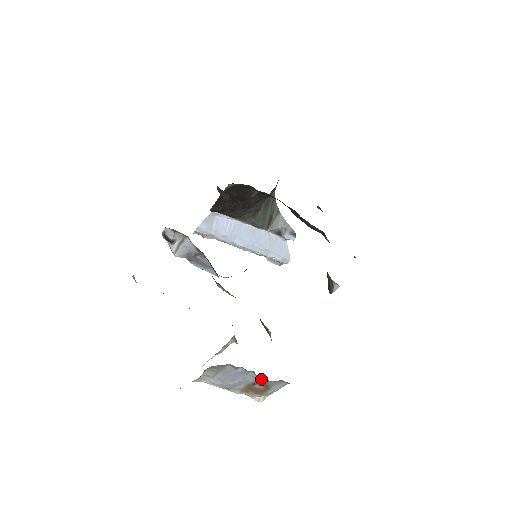
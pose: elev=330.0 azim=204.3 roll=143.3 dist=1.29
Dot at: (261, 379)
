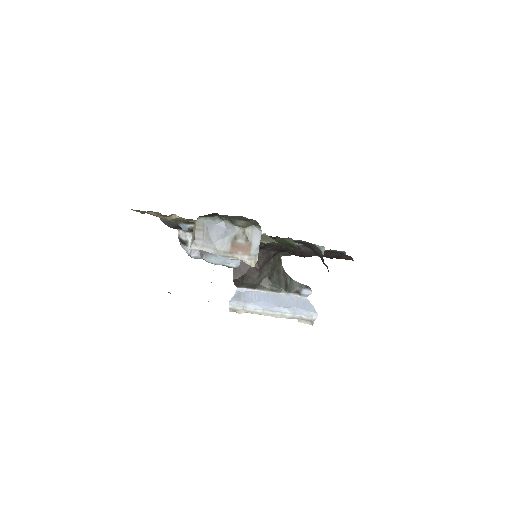
Dot at: (238, 230)
